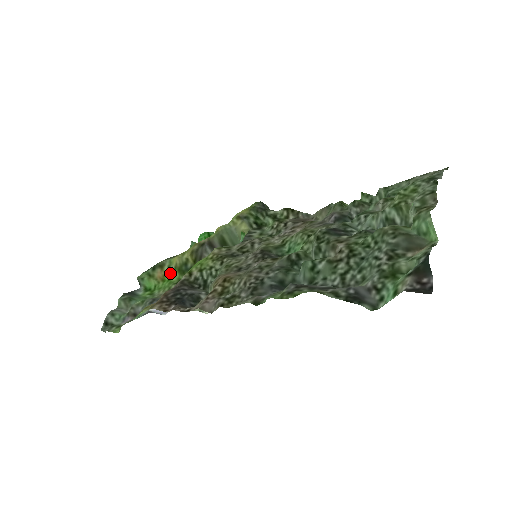
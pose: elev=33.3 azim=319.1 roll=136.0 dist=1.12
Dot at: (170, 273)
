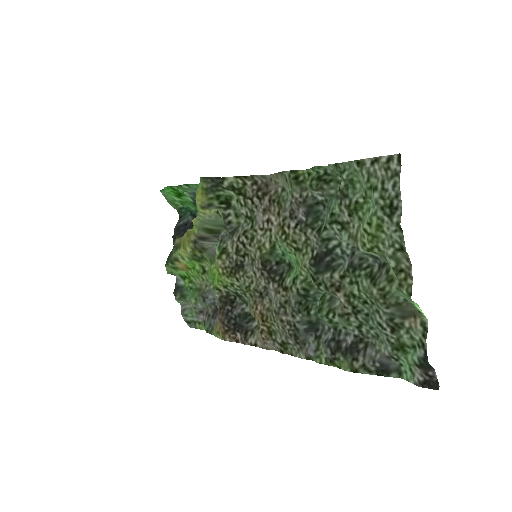
Dot at: (189, 263)
